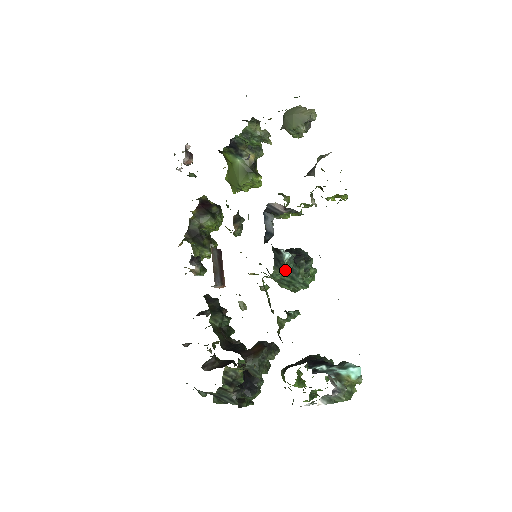
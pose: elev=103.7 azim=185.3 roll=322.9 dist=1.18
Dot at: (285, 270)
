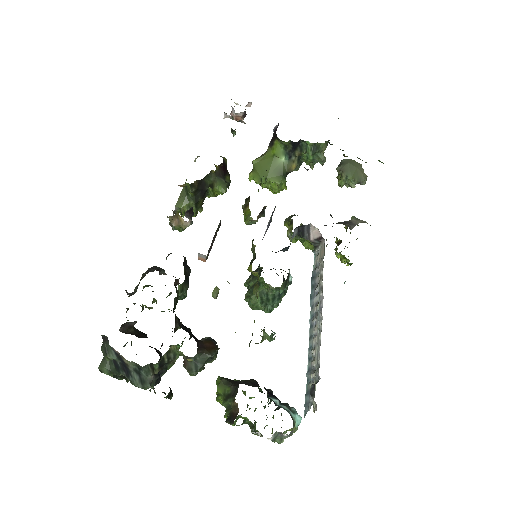
Dot at: occluded
